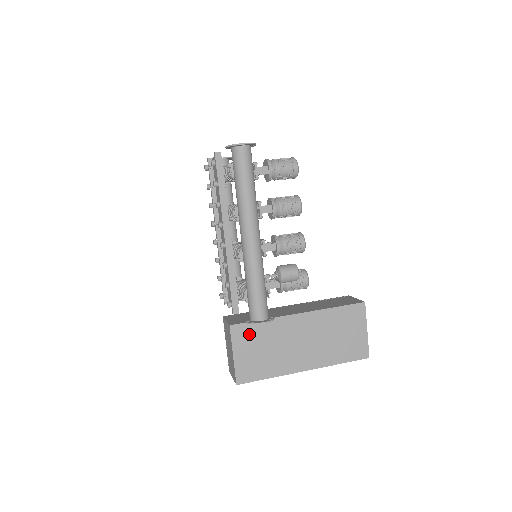
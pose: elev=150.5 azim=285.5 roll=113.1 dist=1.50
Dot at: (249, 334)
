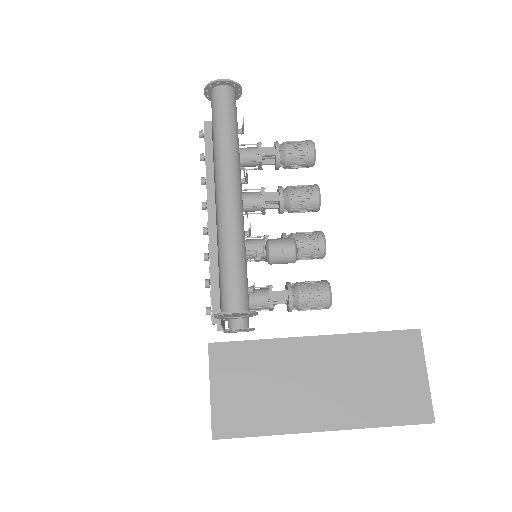
Dot at: (236, 359)
